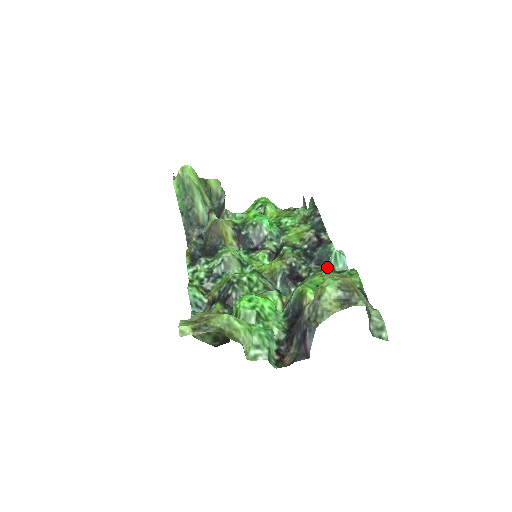
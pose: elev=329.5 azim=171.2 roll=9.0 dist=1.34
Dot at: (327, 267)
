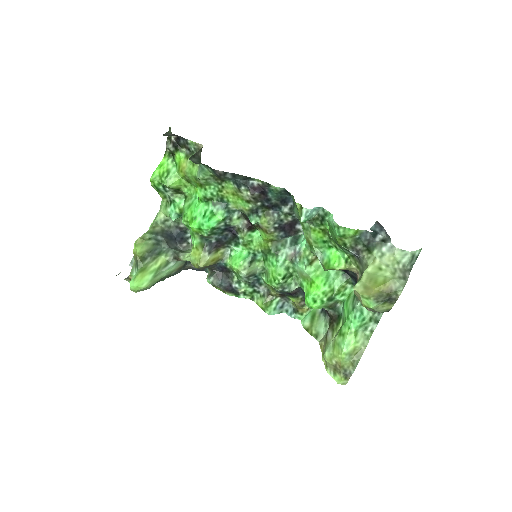
Dot at: (308, 223)
